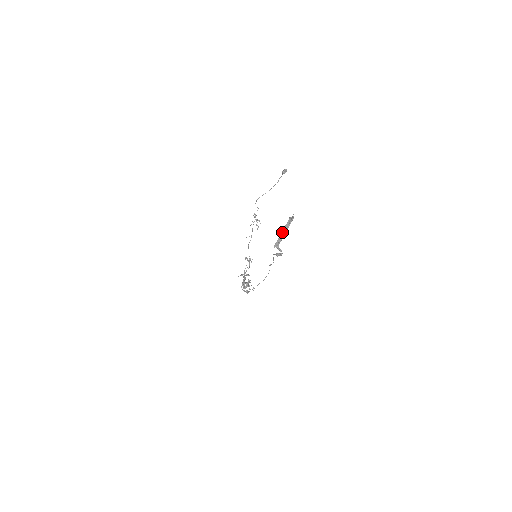
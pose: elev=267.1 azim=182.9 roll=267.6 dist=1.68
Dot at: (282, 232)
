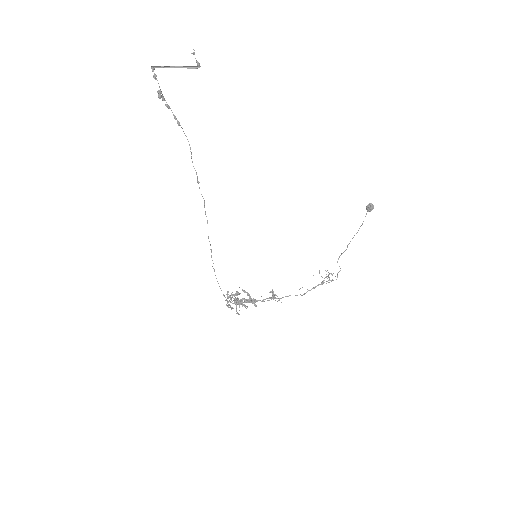
Dot at: occluded
